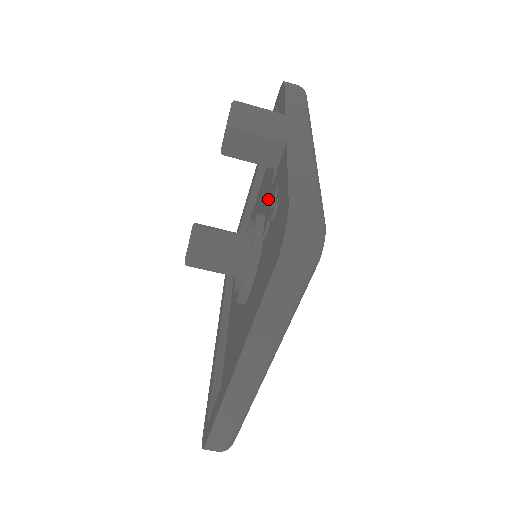
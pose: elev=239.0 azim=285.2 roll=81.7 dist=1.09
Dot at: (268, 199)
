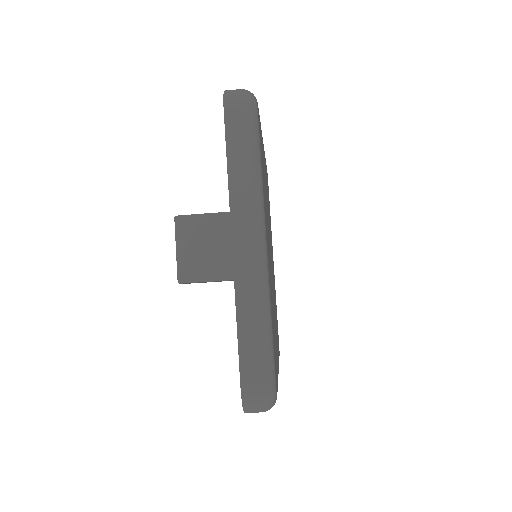
Dot at: occluded
